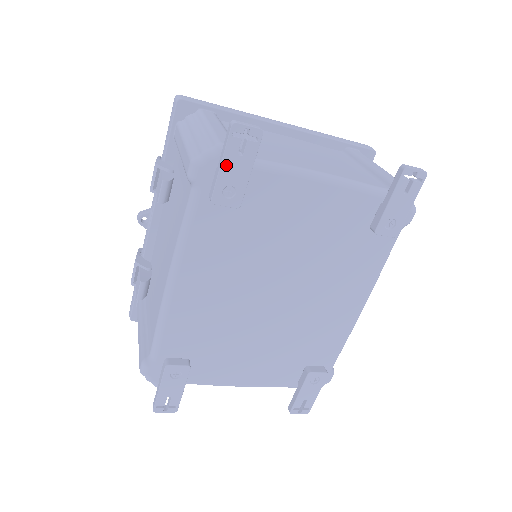
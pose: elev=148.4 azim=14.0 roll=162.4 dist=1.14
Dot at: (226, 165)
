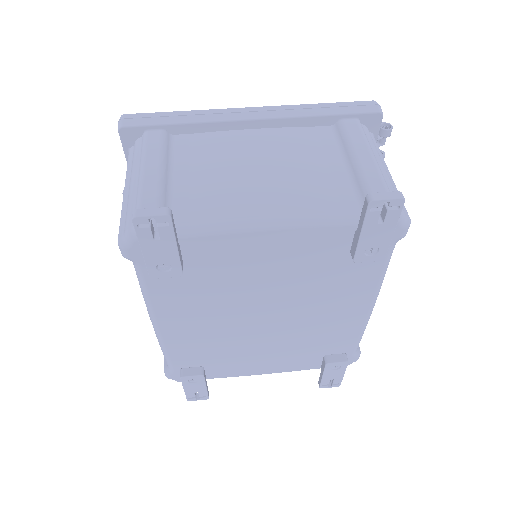
Dot at: (147, 250)
